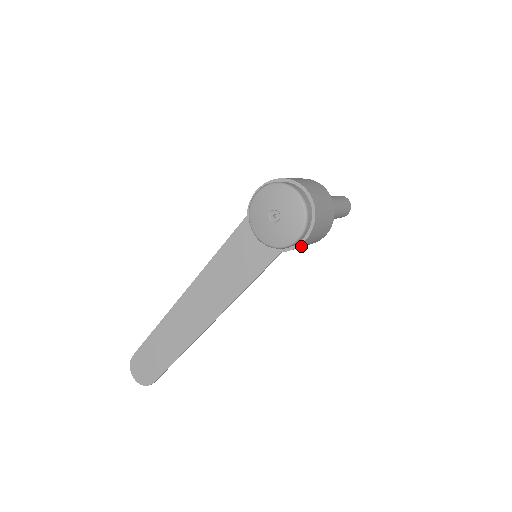
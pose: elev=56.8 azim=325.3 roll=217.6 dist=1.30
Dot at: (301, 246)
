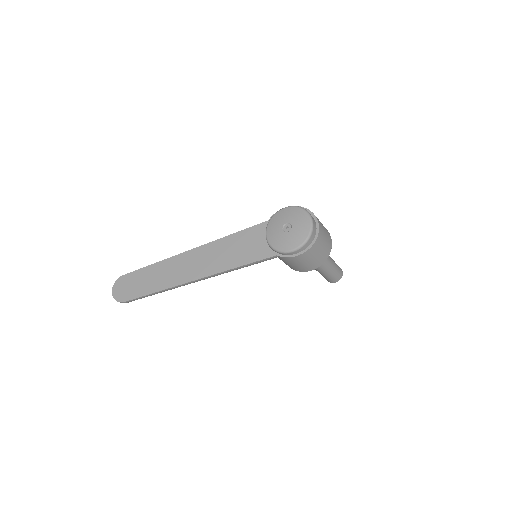
Dot at: (292, 261)
